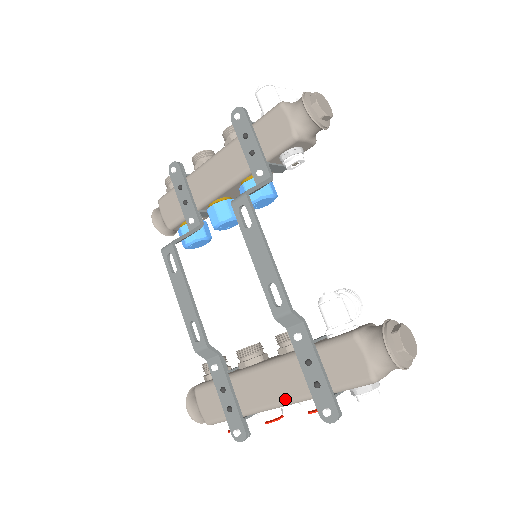
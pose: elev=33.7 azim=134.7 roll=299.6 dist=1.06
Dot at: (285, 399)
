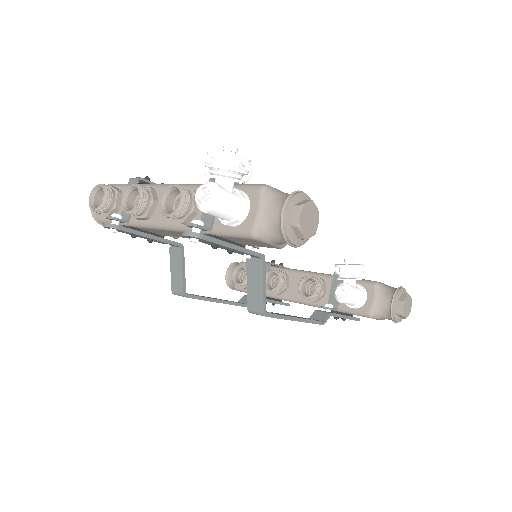
Dot at: occluded
